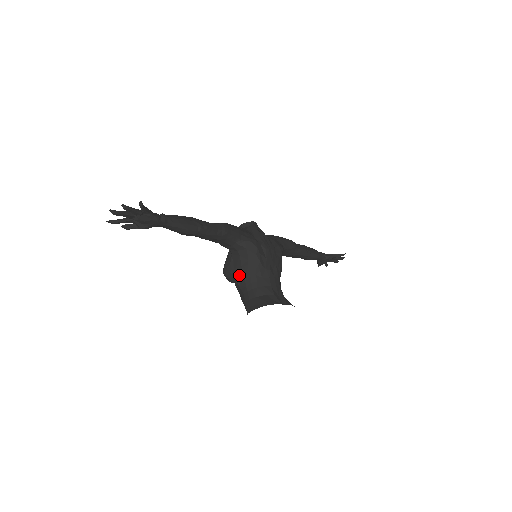
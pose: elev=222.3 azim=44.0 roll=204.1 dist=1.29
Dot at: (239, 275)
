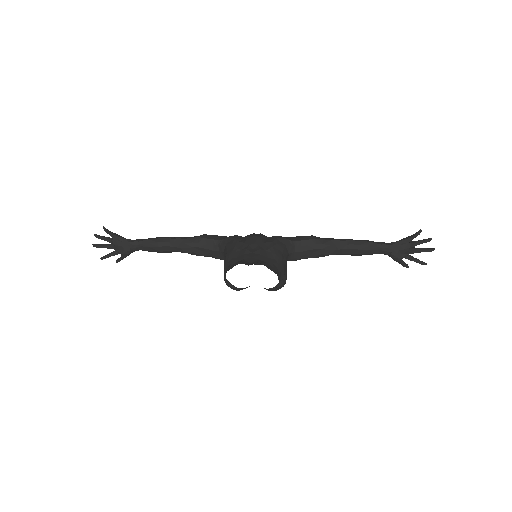
Dot at: (224, 270)
